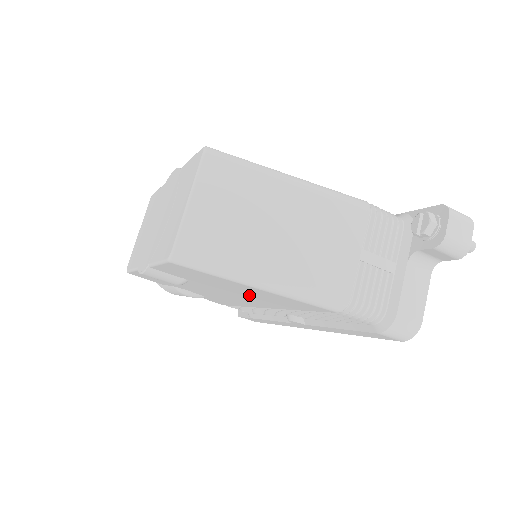
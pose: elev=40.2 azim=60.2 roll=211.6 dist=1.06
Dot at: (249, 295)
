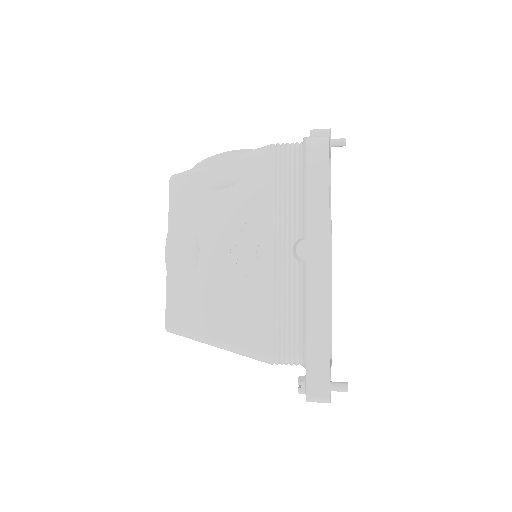
Dot at: occluded
